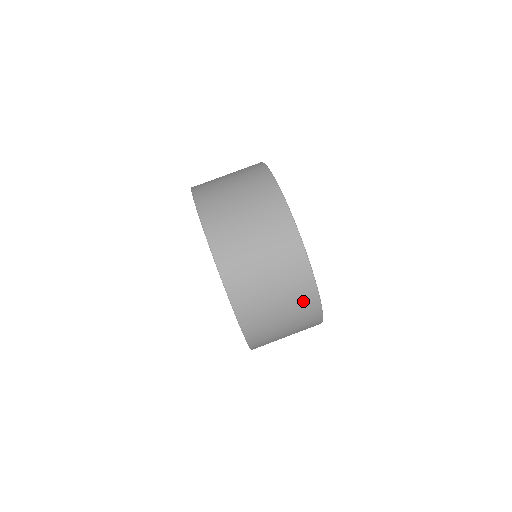
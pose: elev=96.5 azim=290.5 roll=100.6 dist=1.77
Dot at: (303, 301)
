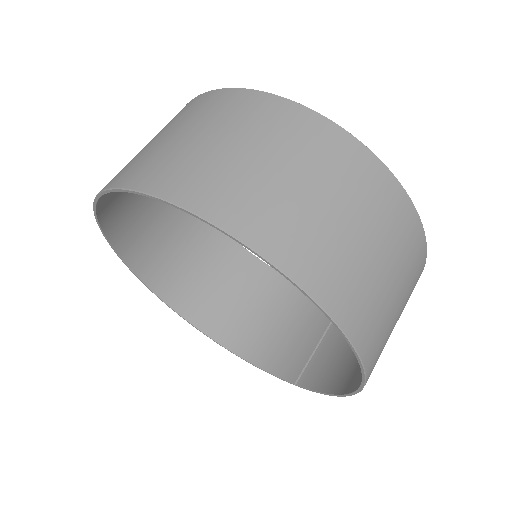
Dot at: (323, 148)
